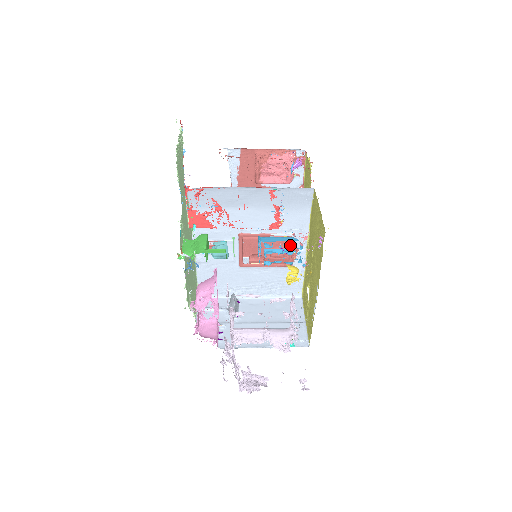
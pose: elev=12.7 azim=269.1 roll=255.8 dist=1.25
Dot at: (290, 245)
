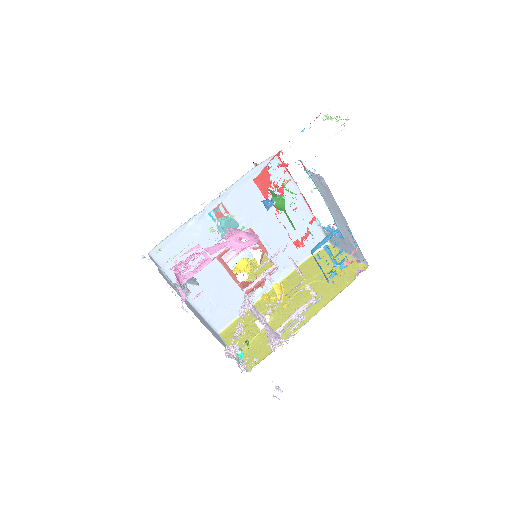
Dot at: (346, 256)
